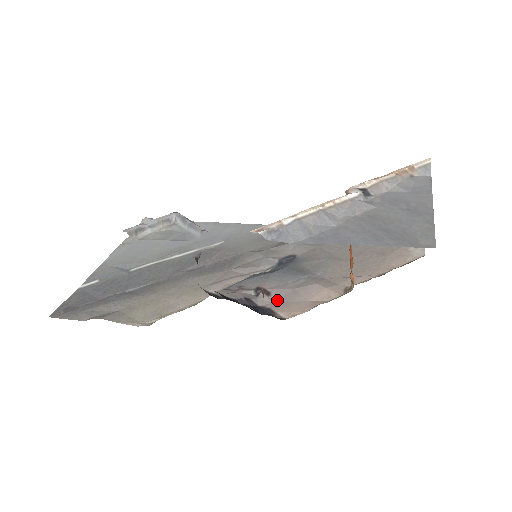
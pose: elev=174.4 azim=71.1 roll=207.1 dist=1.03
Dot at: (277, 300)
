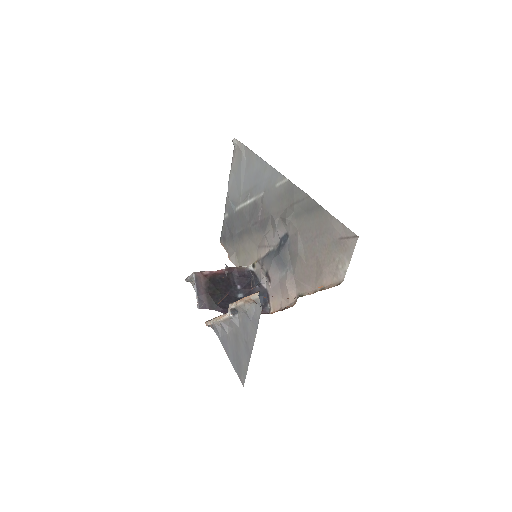
Dot at: (272, 289)
